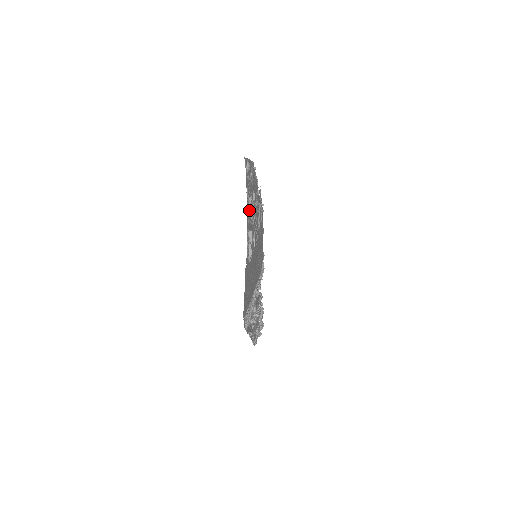
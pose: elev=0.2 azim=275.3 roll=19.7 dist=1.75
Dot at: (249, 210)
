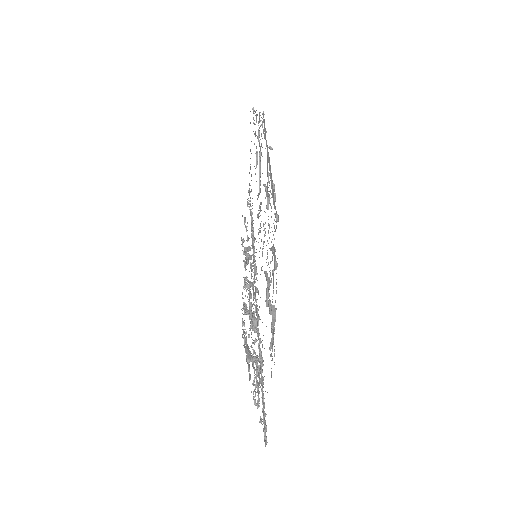
Dot at: occluded
